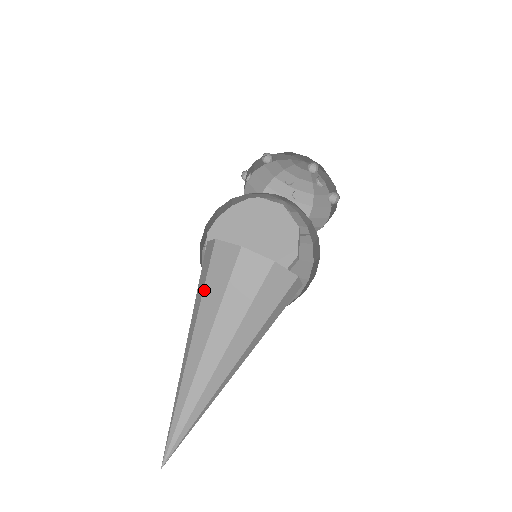
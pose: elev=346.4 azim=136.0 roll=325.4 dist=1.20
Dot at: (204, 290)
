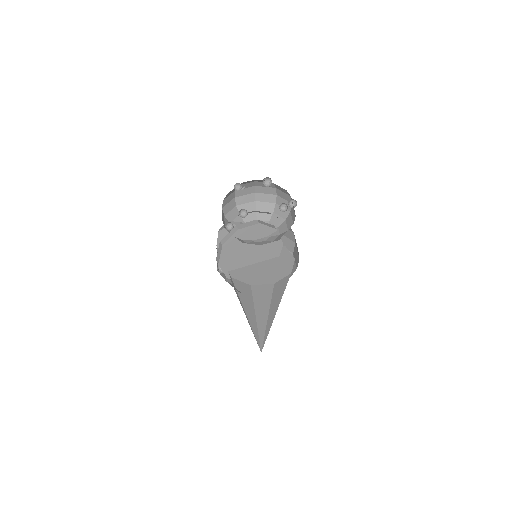
Dot at: (255, 304)
